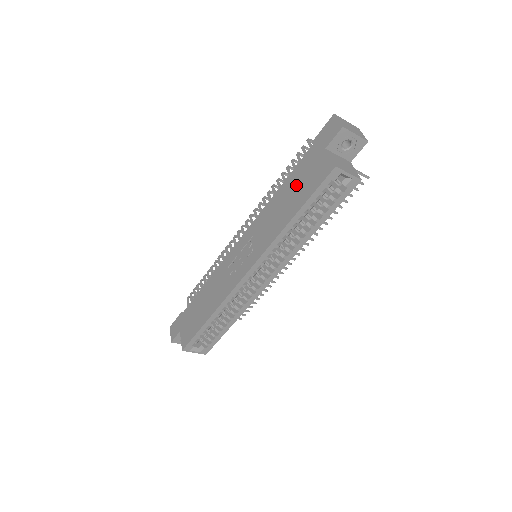
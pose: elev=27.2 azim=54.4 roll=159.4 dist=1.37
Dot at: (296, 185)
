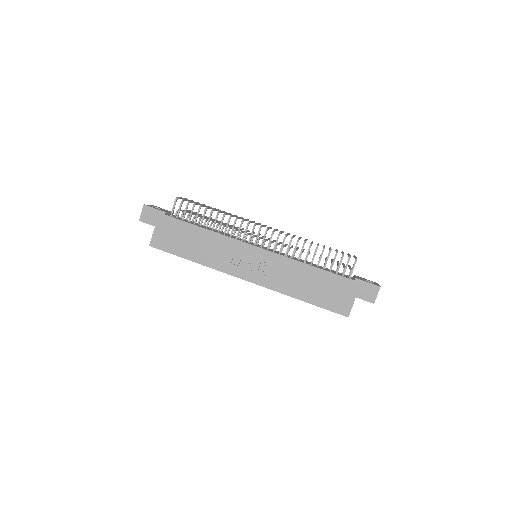
Dot at: (323, 286)
